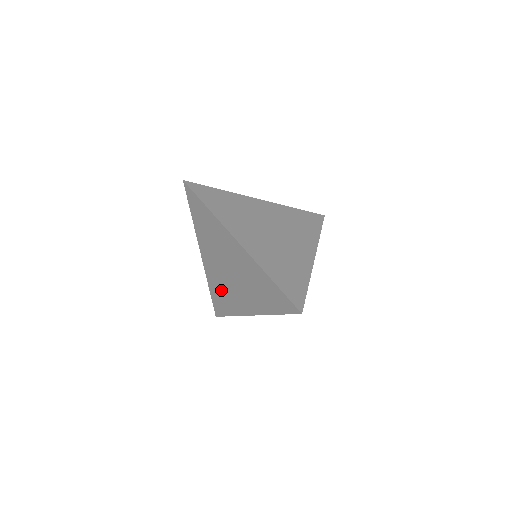
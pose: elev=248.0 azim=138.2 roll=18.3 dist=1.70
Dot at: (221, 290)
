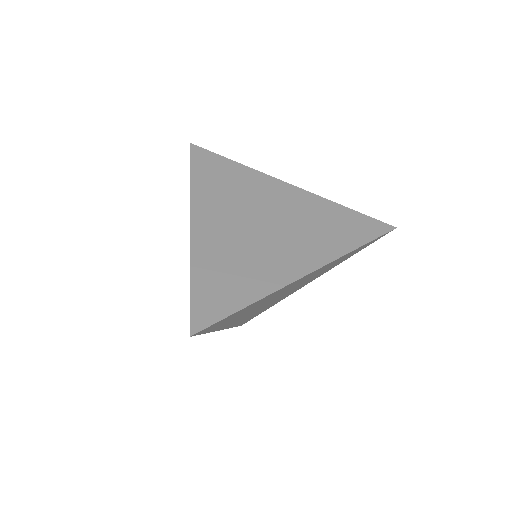
Dot at: occluded
